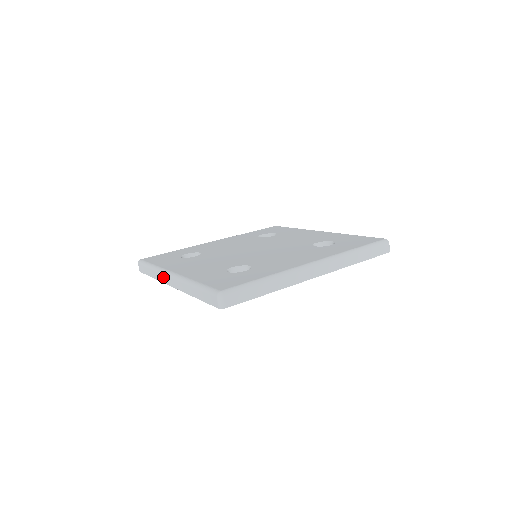
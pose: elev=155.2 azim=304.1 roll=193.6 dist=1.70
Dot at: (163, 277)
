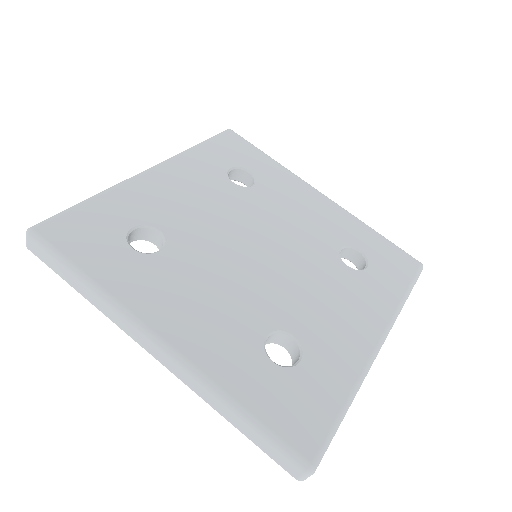
Dot at: (126, 326)
